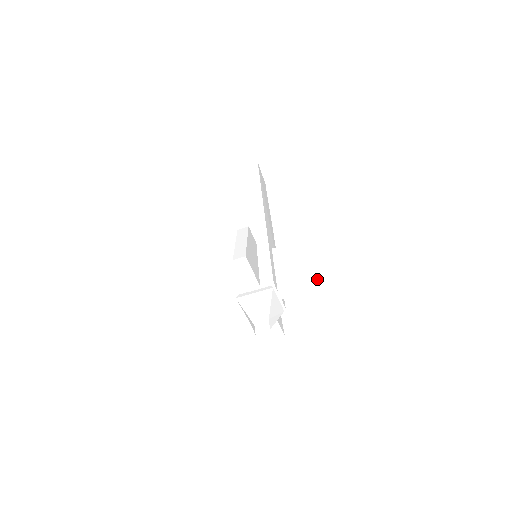
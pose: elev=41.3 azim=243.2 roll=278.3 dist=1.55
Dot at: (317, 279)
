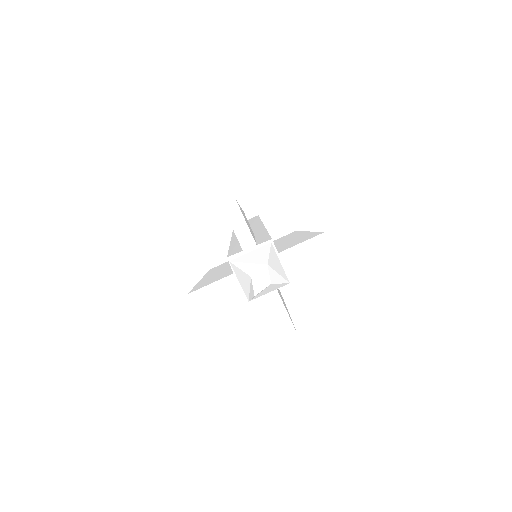
Dot at: (322, 232)
